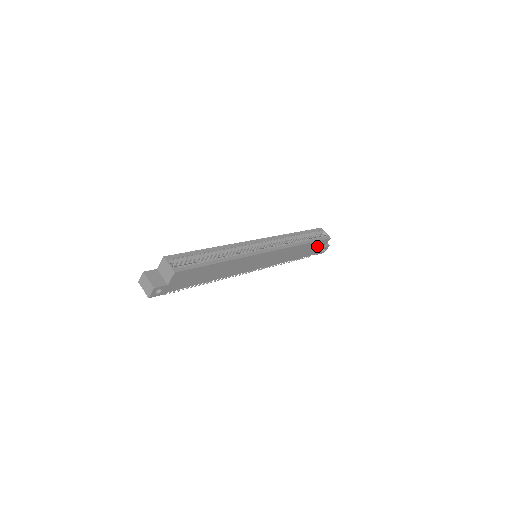
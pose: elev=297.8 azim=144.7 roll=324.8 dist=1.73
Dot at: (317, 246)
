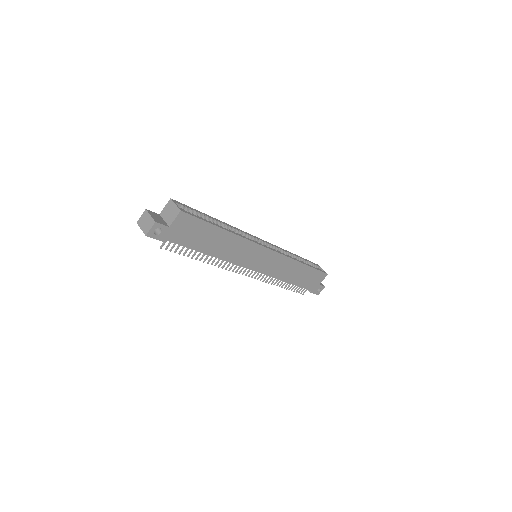
Dot at: (314, 278)
